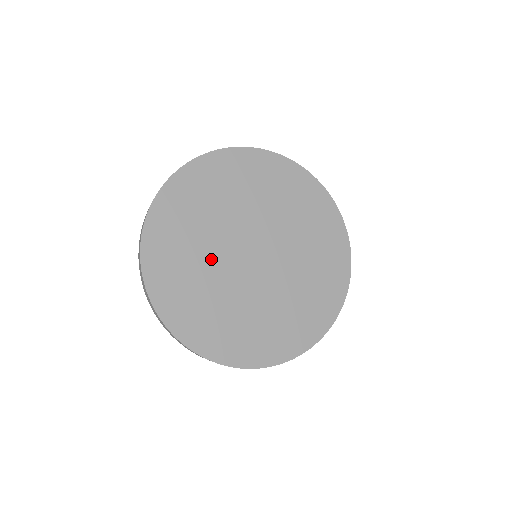
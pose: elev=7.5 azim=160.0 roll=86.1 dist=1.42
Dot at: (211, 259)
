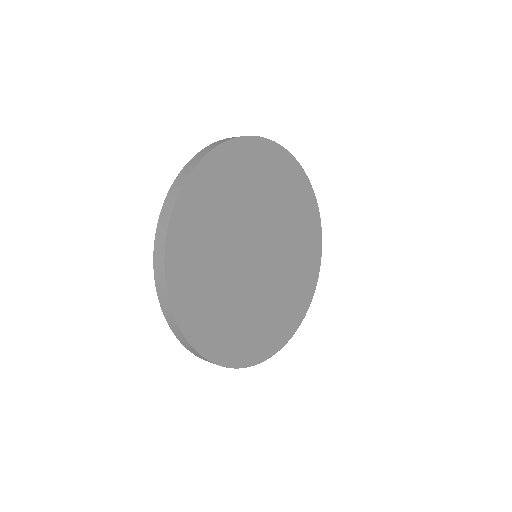
Dot at: (232, 228)
